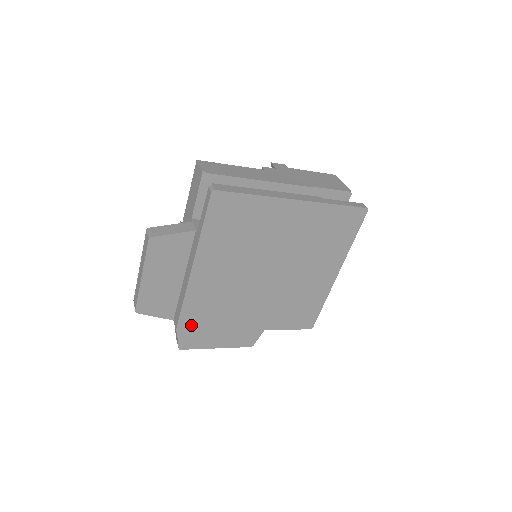
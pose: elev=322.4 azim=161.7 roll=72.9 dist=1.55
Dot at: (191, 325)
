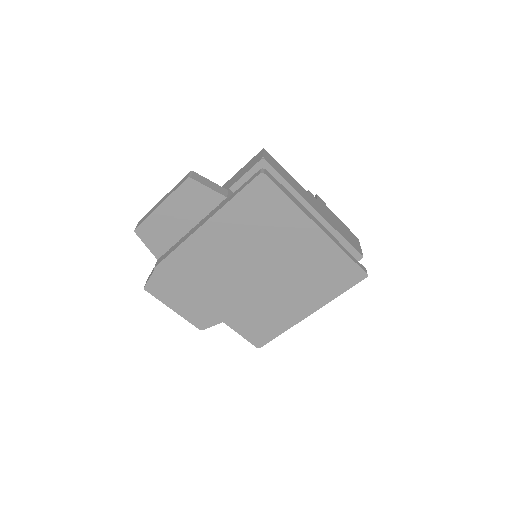
Dot at: (169, 272)
